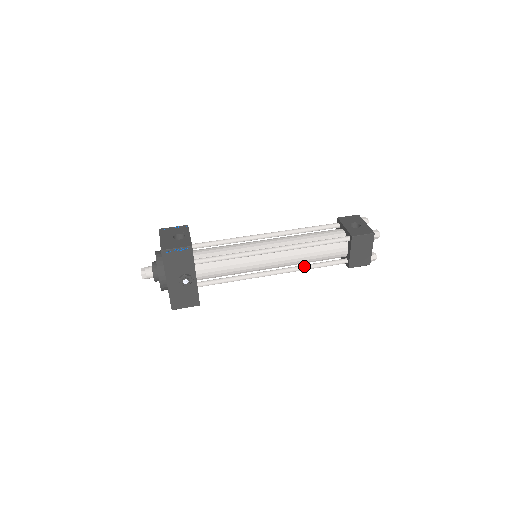
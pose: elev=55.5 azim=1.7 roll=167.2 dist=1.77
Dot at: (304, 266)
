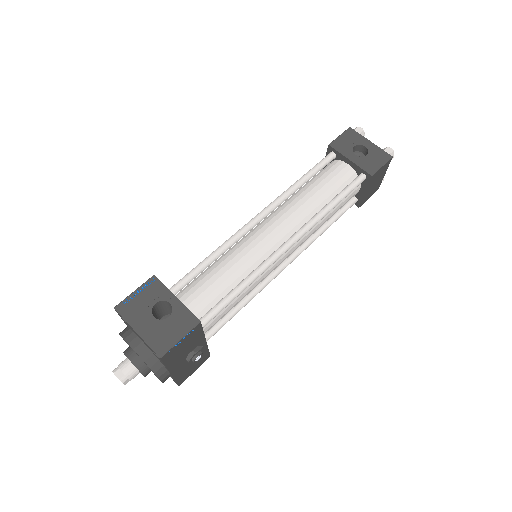
Dot at: (316, 235)
